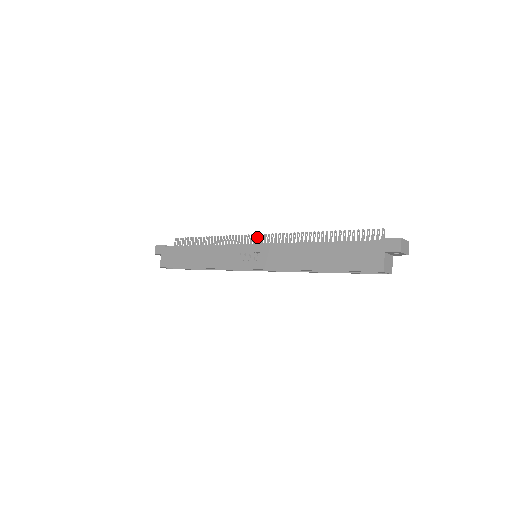
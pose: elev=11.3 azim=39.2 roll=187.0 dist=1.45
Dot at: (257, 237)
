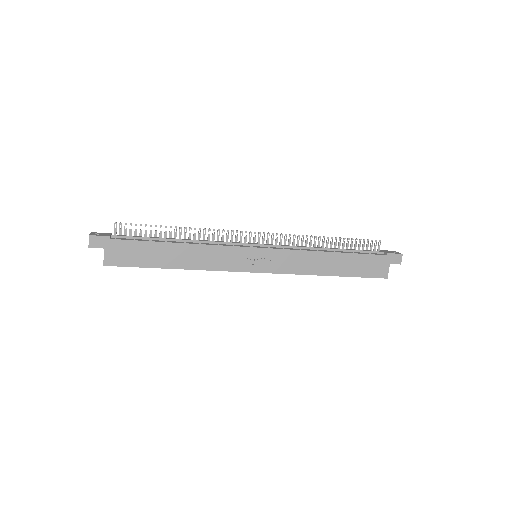
Dot at: occluded
